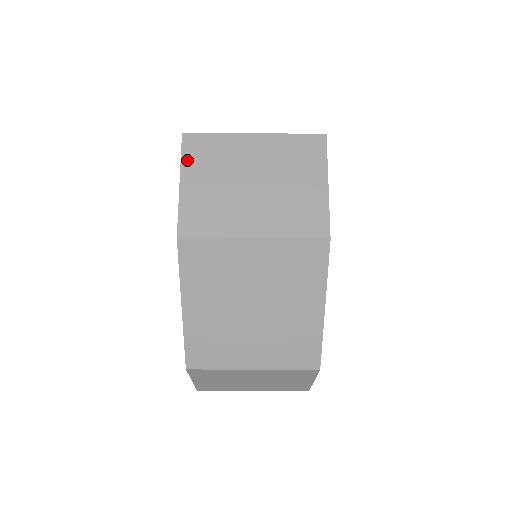
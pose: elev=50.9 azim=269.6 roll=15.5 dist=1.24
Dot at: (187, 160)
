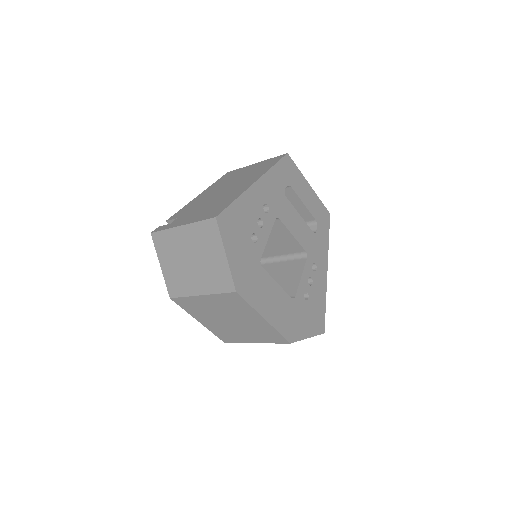
Dot at: (158, 250)
